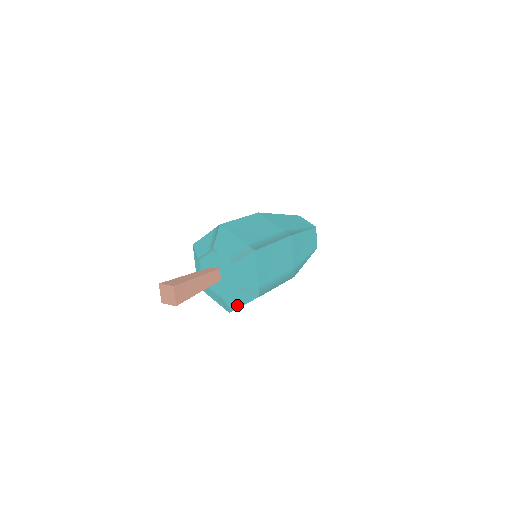
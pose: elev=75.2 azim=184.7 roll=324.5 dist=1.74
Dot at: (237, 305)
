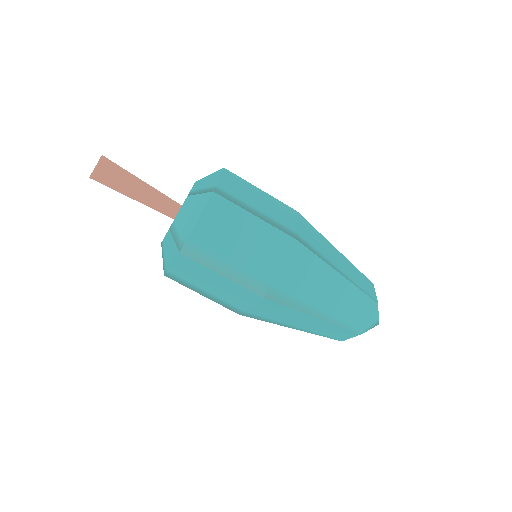
Dot at: (169, 262)
